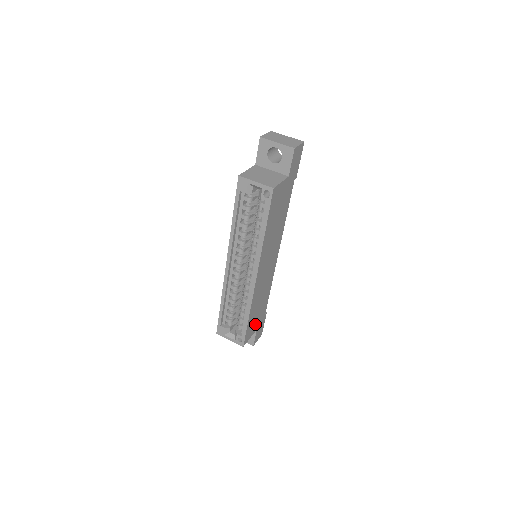
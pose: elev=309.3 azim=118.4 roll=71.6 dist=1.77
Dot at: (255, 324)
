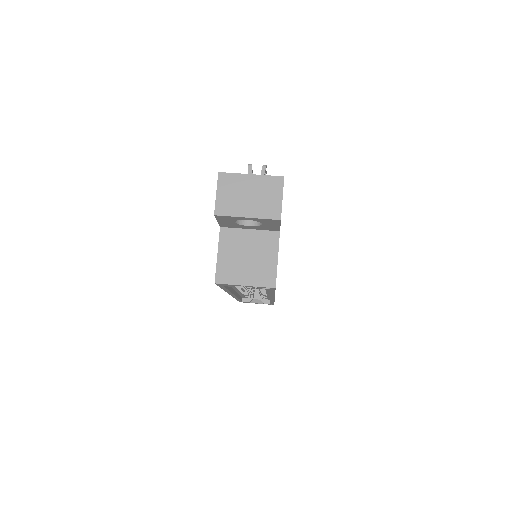
Dot at: occluded
